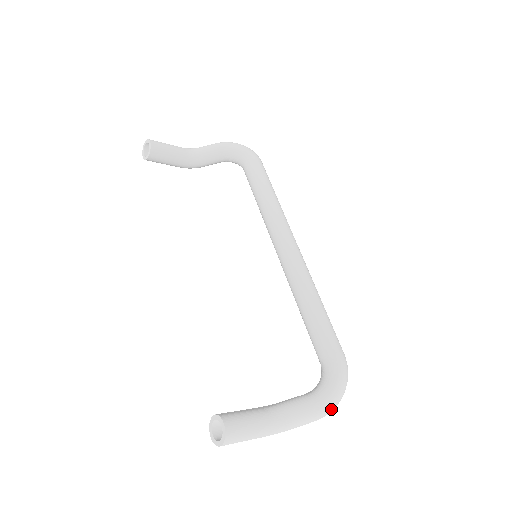
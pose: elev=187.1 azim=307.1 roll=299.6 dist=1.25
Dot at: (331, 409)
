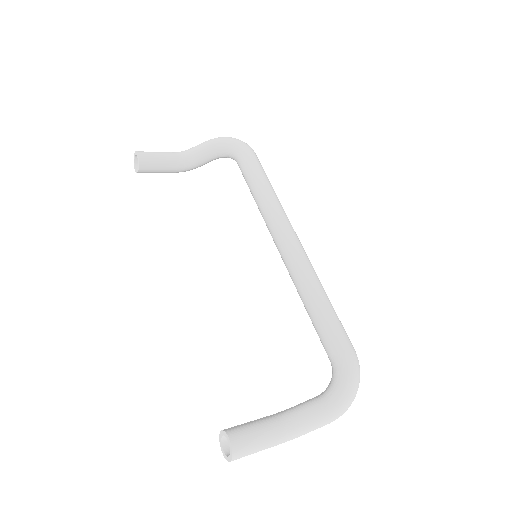
Dot at: (344, 410)
